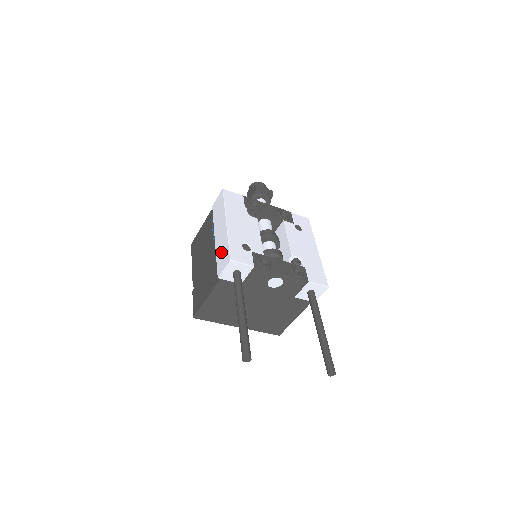
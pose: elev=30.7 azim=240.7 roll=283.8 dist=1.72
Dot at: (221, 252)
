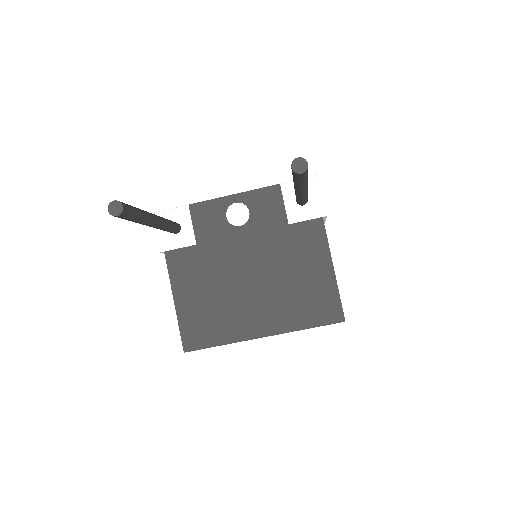
Dot at: occluded
